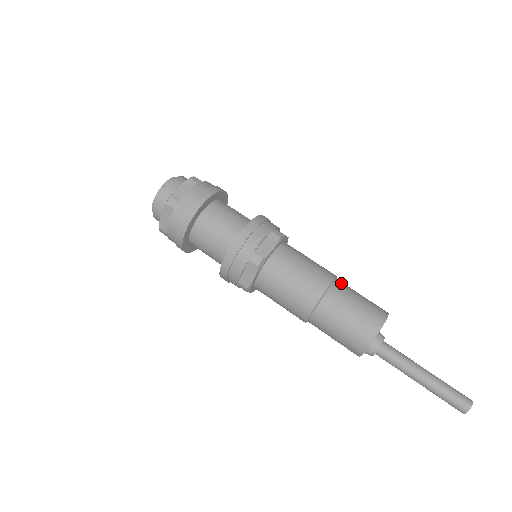
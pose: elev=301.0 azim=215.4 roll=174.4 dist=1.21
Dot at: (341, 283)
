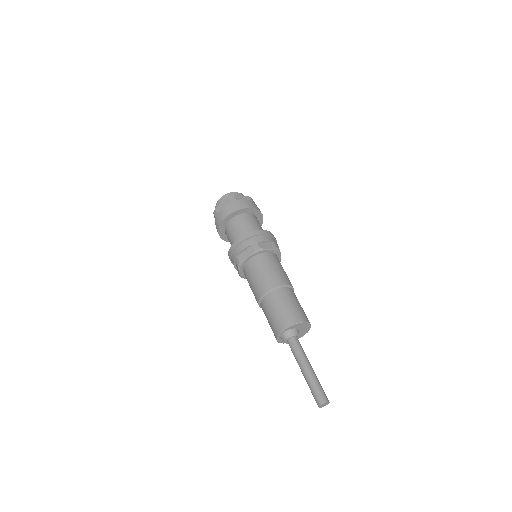
Dot at: (294, 293)
